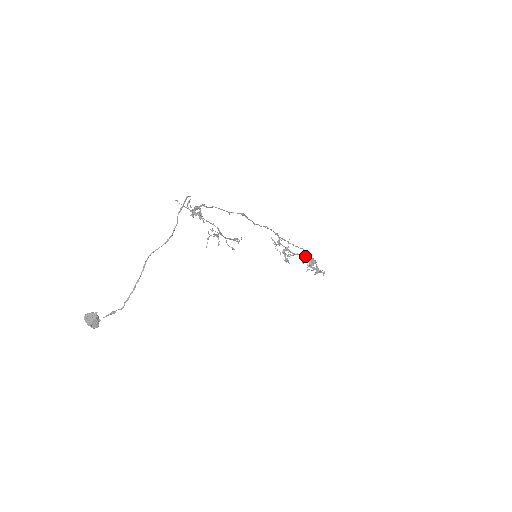
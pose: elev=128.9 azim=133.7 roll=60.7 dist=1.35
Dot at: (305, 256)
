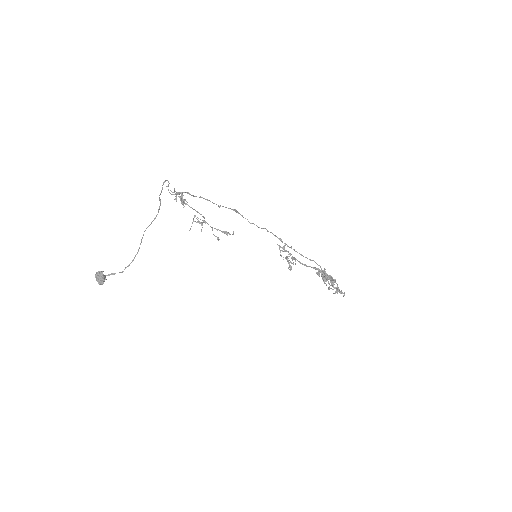
Dot at: (320, 271)
